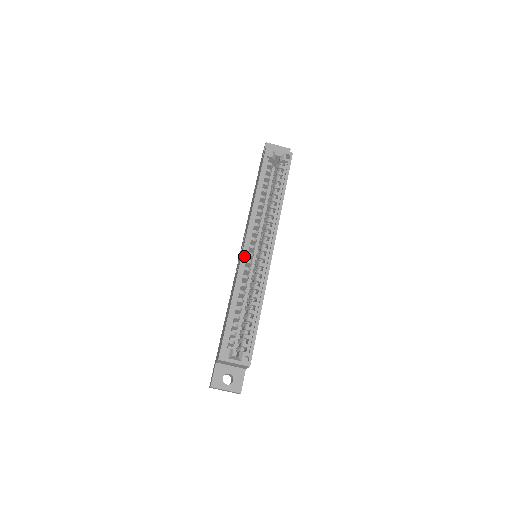
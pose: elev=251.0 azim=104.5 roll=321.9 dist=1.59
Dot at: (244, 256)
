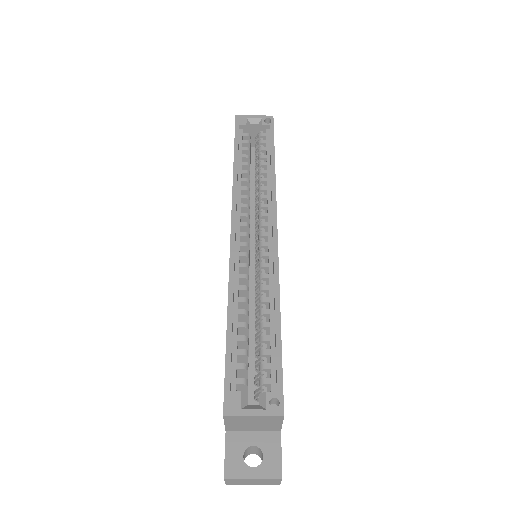
Dot at: (234, 247)
